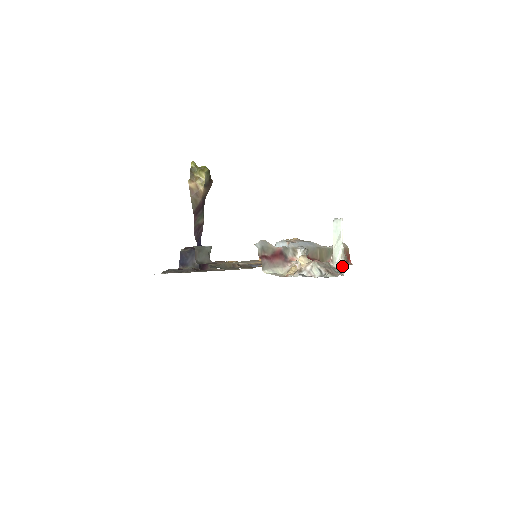
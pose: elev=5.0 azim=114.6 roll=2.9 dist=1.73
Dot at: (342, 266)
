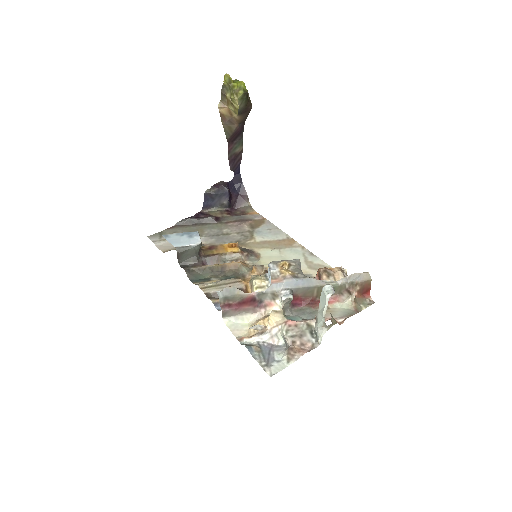
Dot at: (320, 336)
